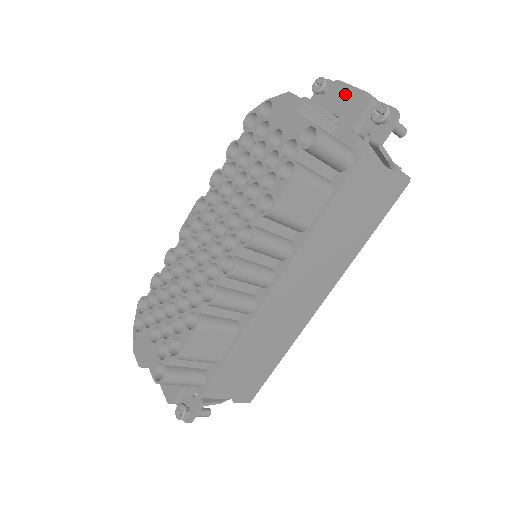
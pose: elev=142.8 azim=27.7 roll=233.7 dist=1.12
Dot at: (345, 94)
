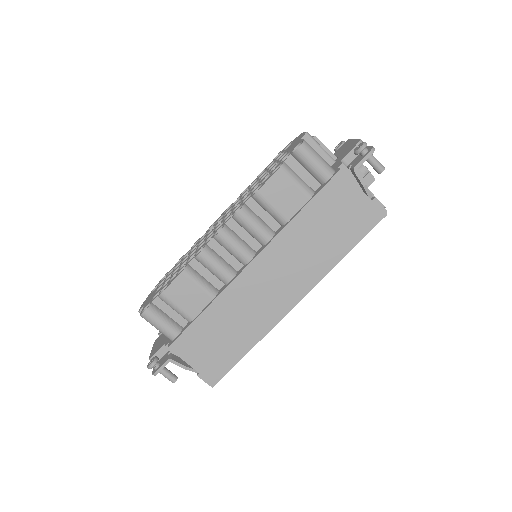
Dot at: (348, 144)
